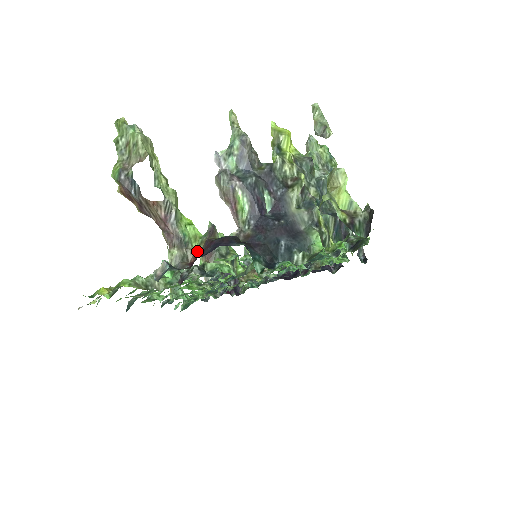
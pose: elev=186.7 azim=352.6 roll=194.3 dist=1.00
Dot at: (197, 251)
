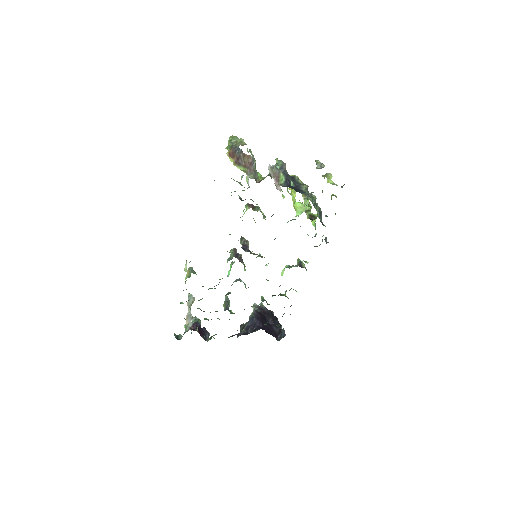
Dot at: occluded
